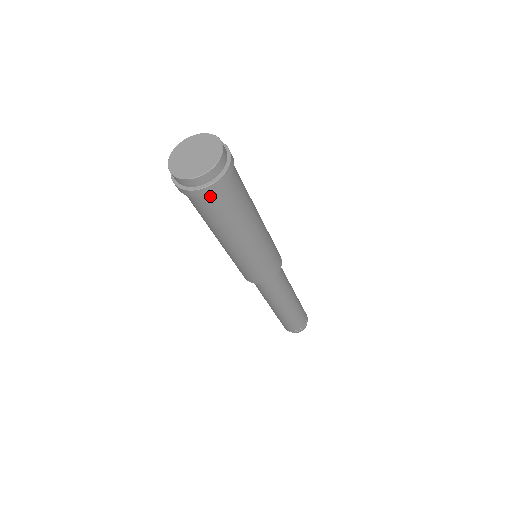
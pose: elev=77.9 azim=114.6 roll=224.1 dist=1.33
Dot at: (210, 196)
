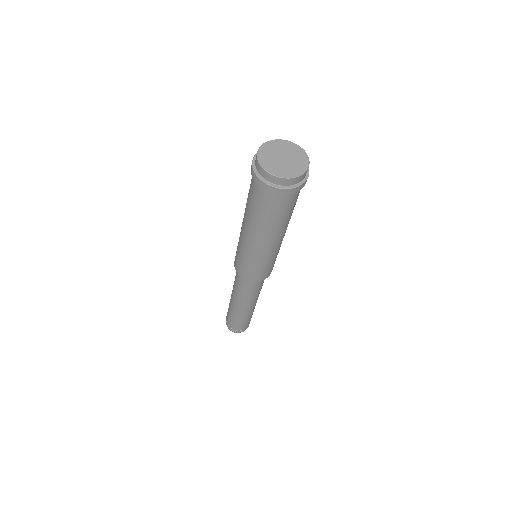
Dot at: (262, 190)
